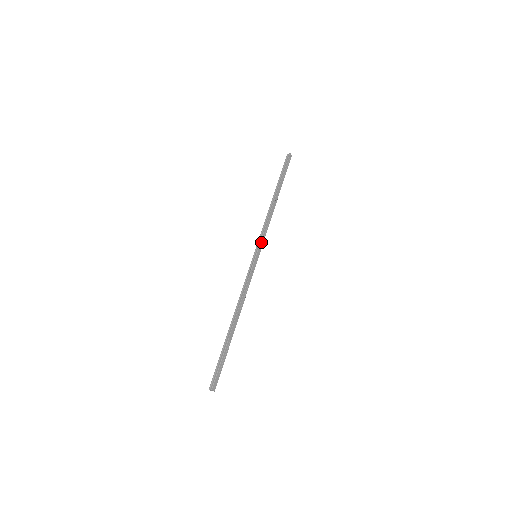
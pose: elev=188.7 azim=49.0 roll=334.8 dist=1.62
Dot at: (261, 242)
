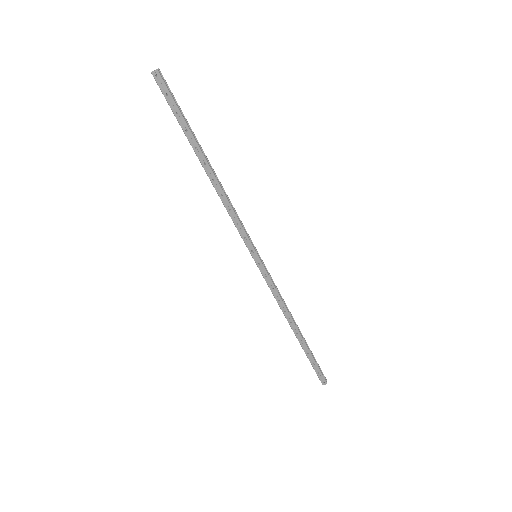
Dot at: (244, 240)
